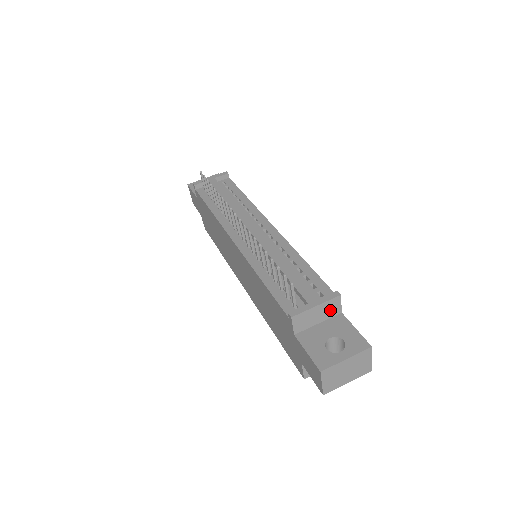
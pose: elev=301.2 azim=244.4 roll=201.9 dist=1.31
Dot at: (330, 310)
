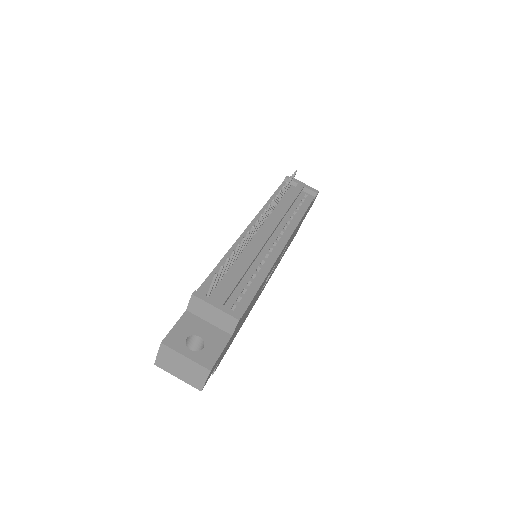
Dot at: (224, 323)
